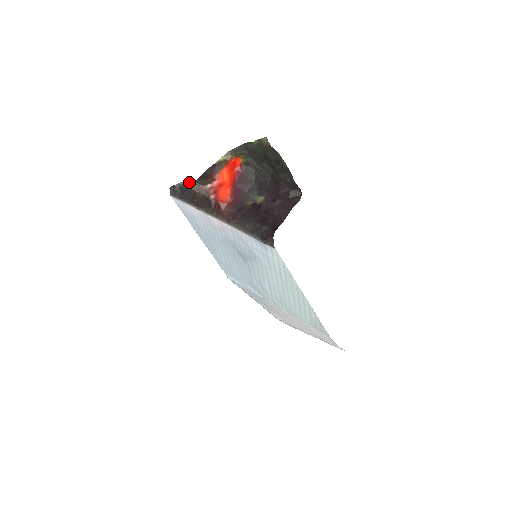
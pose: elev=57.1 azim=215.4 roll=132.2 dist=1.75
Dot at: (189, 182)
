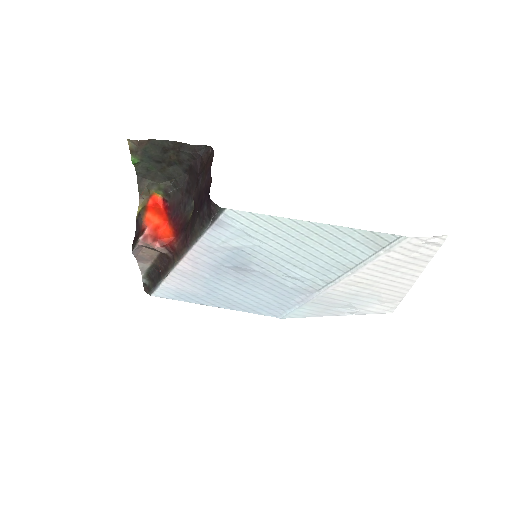
Dot at: (139, 261)
